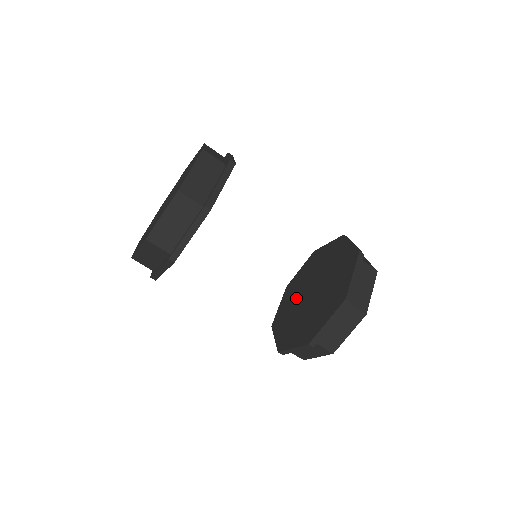
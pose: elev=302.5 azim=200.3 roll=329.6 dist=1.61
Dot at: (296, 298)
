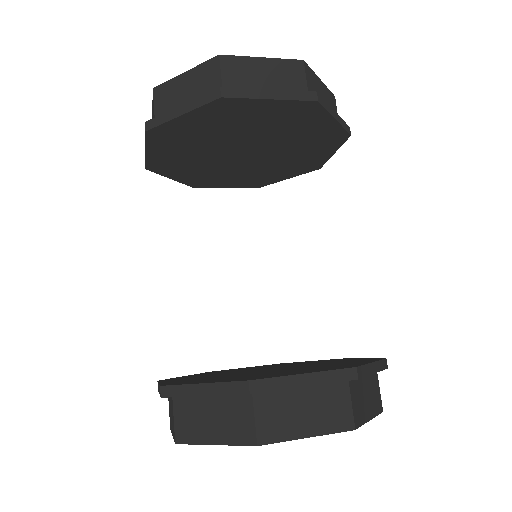
Dot at: (257, 368)
